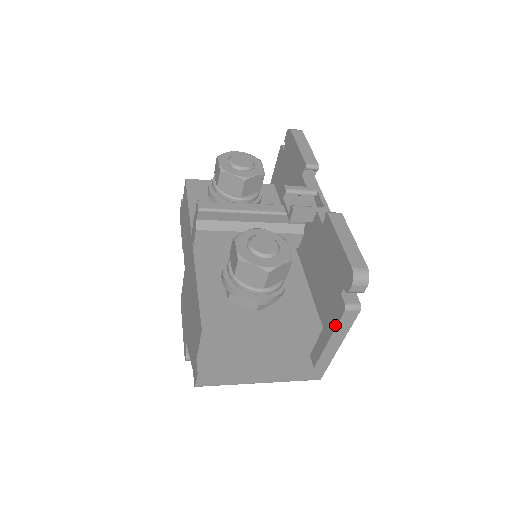
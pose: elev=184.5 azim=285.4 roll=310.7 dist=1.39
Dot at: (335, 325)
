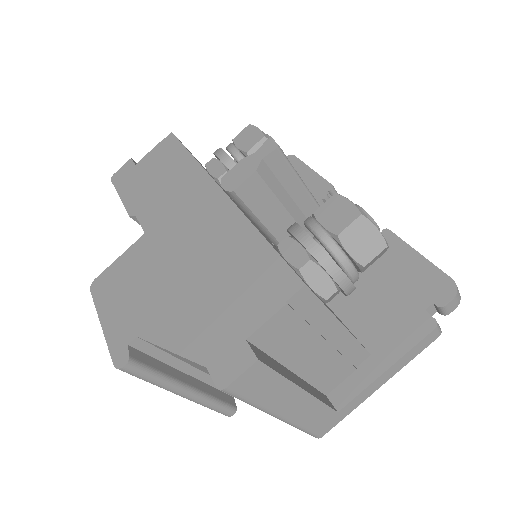
Dot at: (409, 347)
